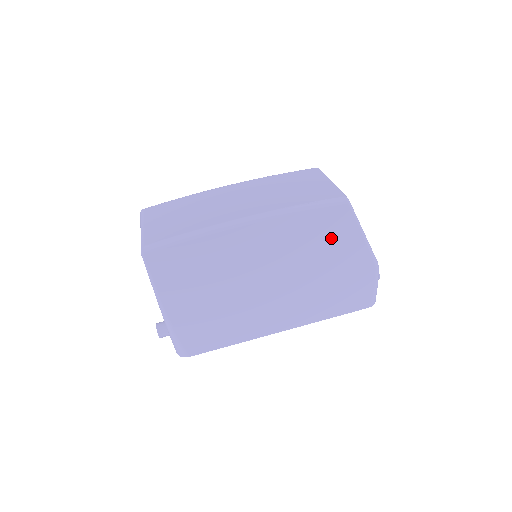
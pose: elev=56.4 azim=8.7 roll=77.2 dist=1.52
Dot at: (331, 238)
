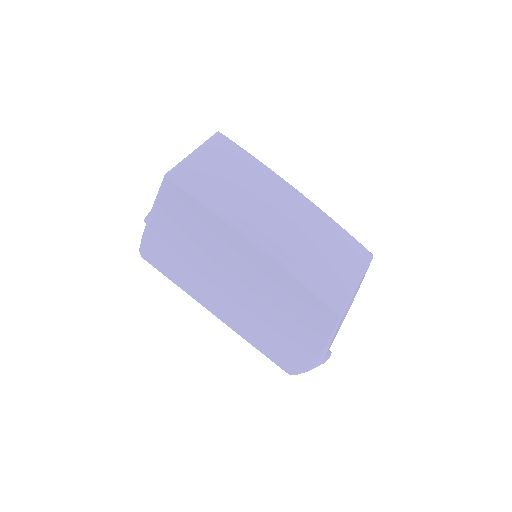
Dot at: (304, 318)
